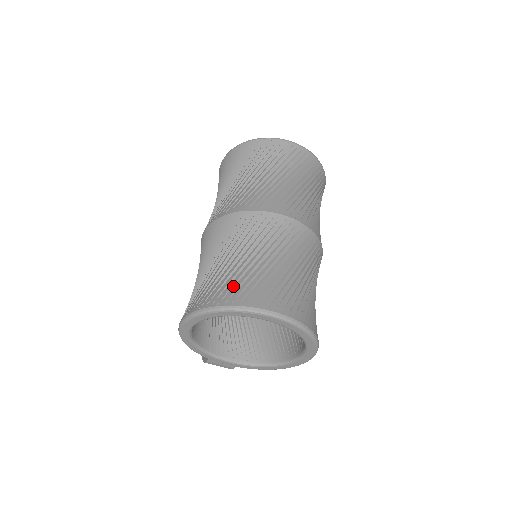
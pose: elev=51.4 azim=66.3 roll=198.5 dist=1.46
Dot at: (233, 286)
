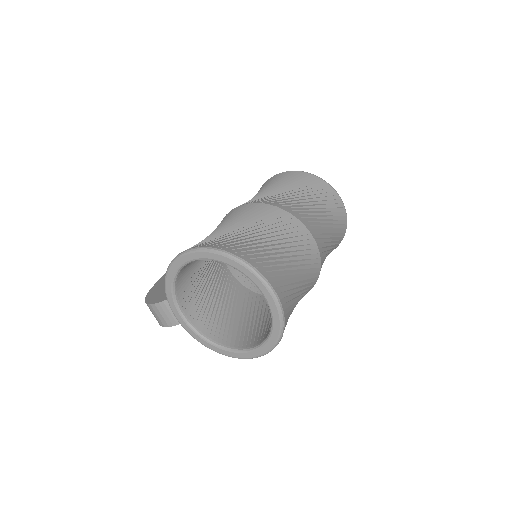
Dot at: (257, 253)
